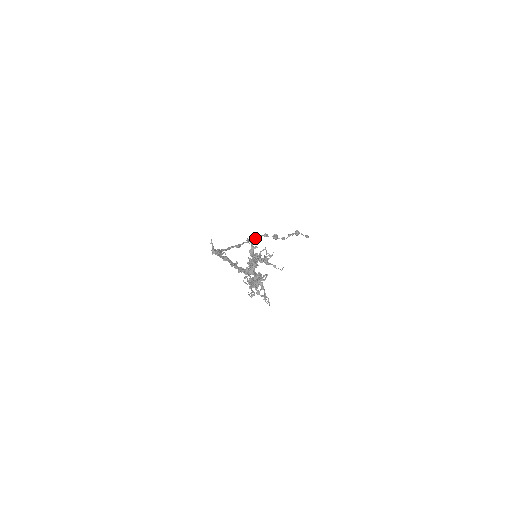
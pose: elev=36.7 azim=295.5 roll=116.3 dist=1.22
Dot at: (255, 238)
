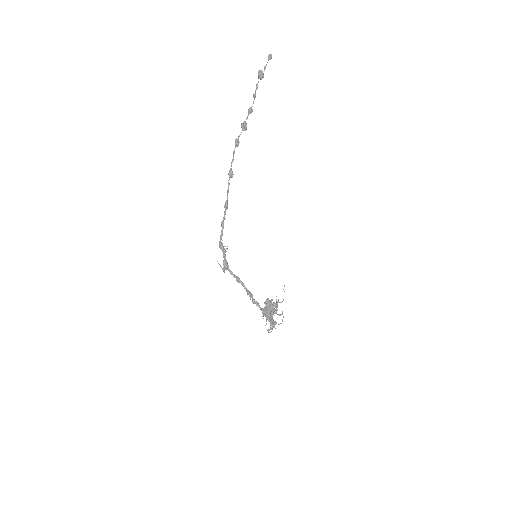
Dot at: (231, 165)
